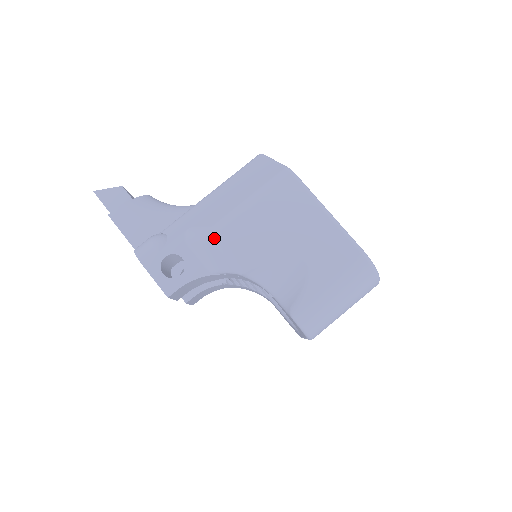
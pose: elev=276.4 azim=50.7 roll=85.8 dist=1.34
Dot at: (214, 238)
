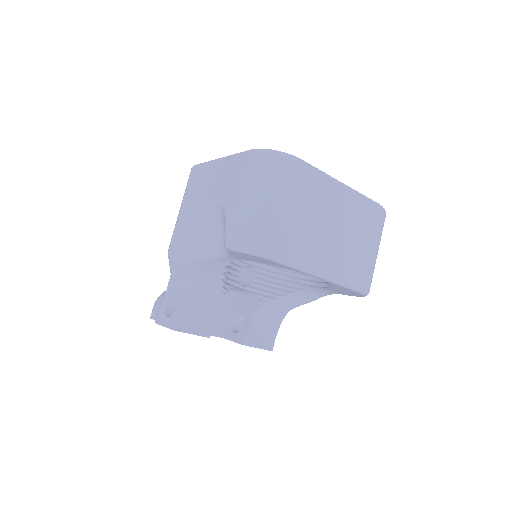
Dot at: (169, 256)
